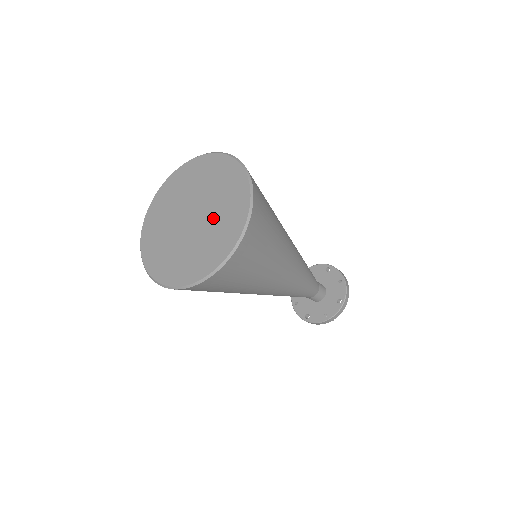
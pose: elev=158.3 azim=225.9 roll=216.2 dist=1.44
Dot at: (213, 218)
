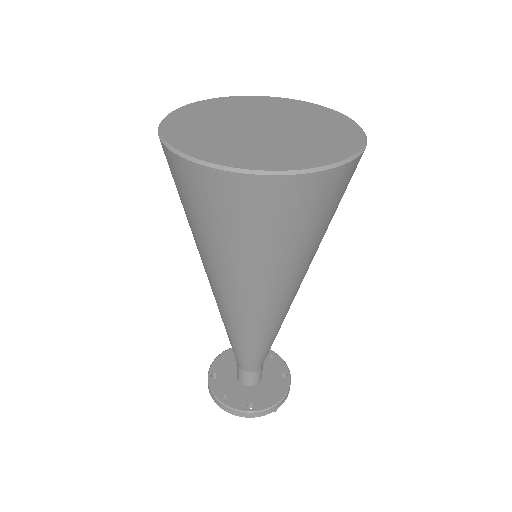
Dot at: (304, 124)
